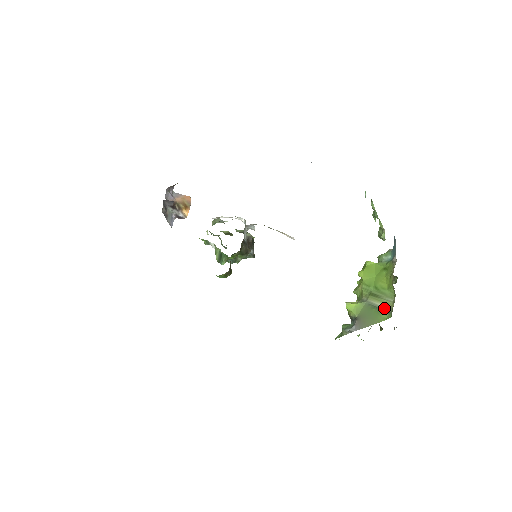
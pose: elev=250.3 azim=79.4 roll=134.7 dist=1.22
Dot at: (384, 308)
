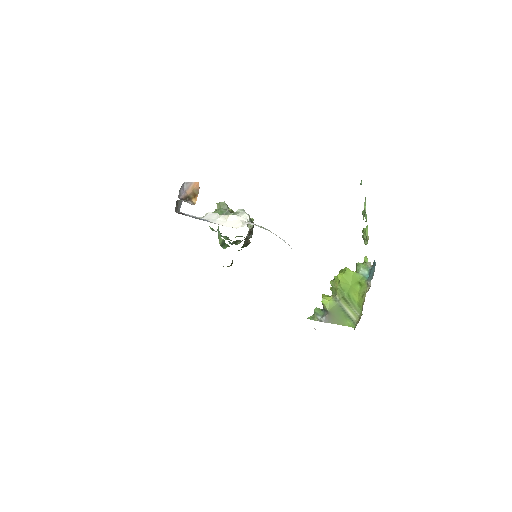
Dot at: (351, 317)
